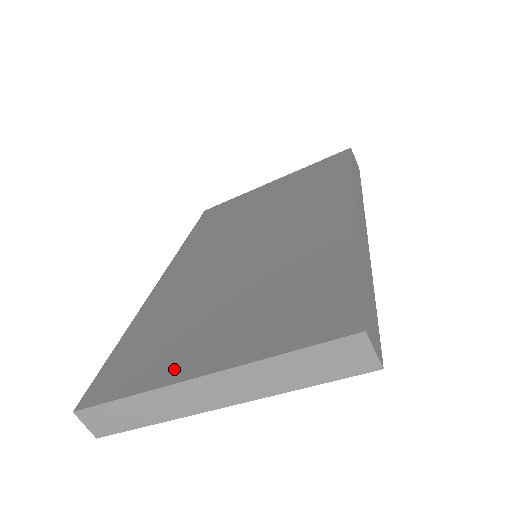
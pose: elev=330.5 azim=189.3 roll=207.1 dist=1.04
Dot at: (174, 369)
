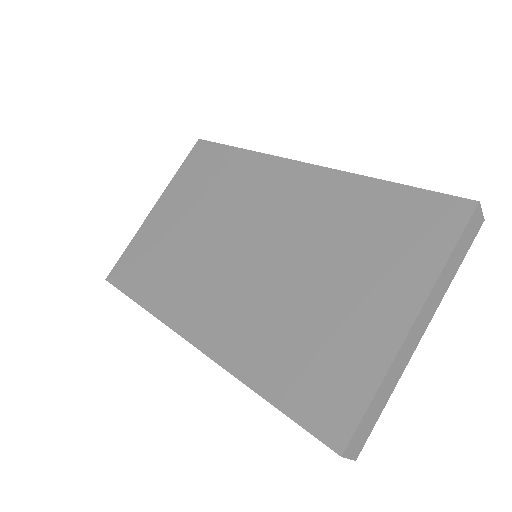
Dot at: (379, 344)
